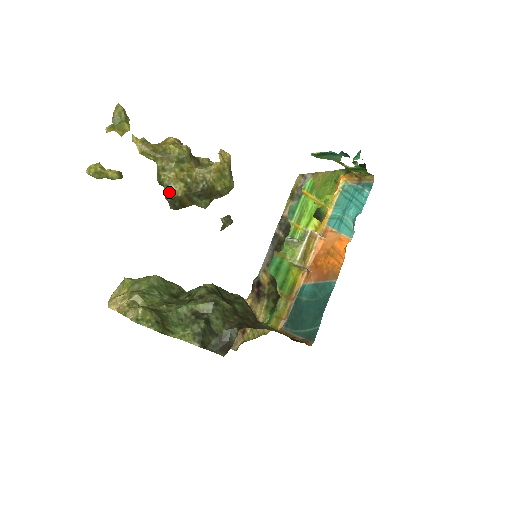
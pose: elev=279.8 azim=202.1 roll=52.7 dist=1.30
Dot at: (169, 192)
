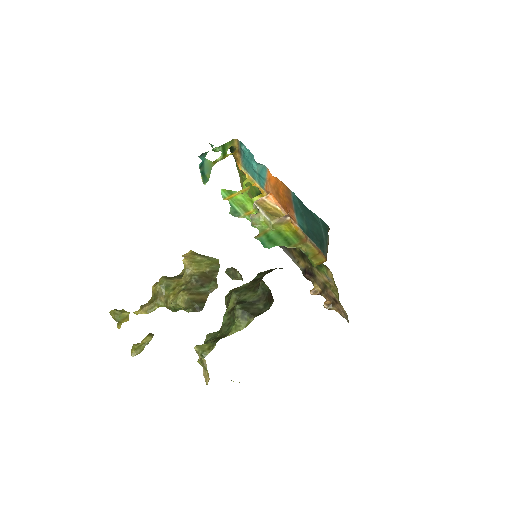
Dot at: (181, 305)
